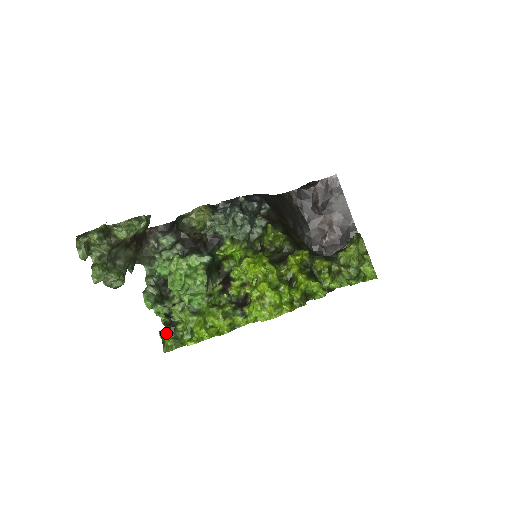
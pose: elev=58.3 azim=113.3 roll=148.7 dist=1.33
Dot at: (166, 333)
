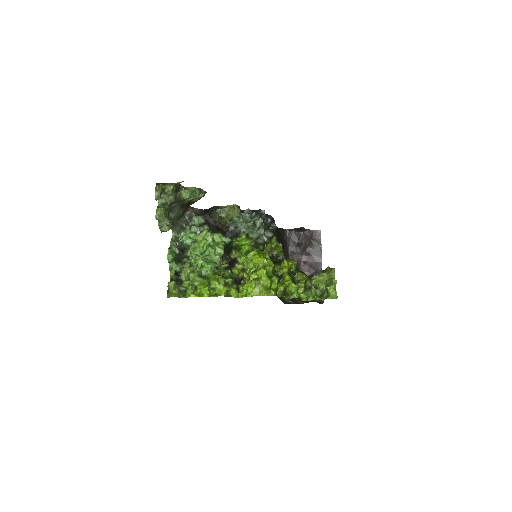
Dot at: (173, 284)
